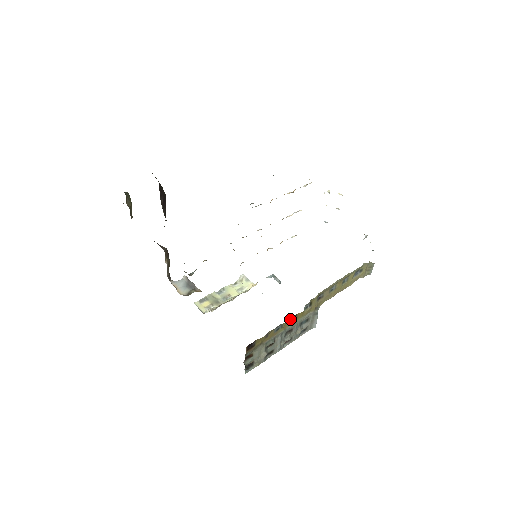
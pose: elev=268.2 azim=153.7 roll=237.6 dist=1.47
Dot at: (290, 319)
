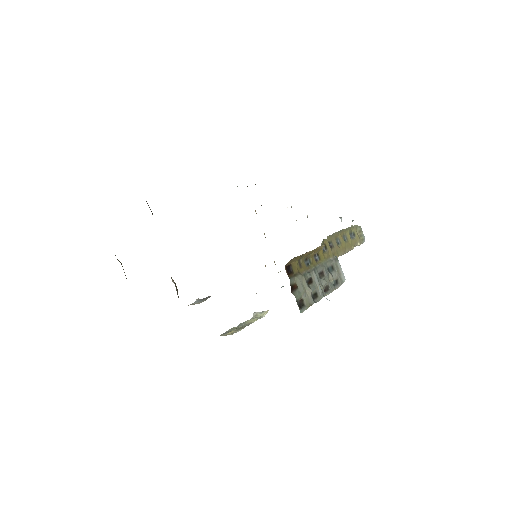
Dot at: (314, 258)
